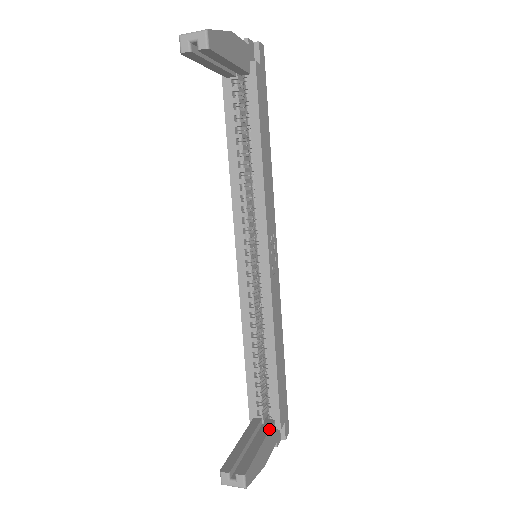
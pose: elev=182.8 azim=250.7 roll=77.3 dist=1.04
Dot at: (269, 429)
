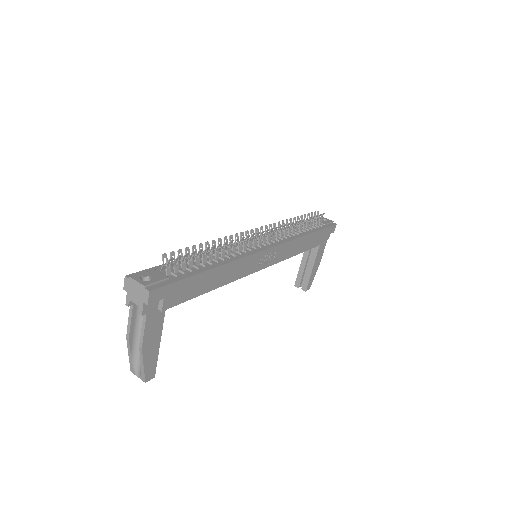
Dot at: (317, 254)
